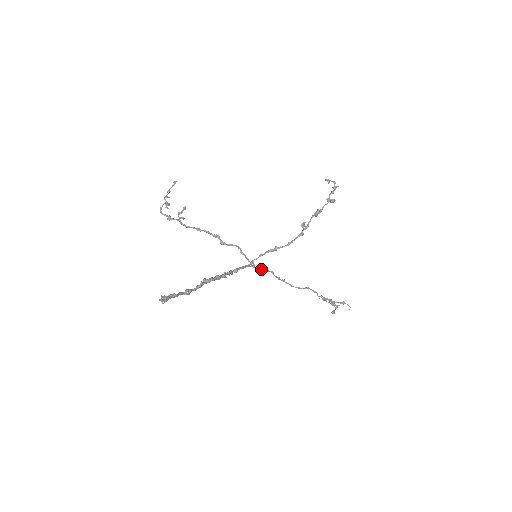
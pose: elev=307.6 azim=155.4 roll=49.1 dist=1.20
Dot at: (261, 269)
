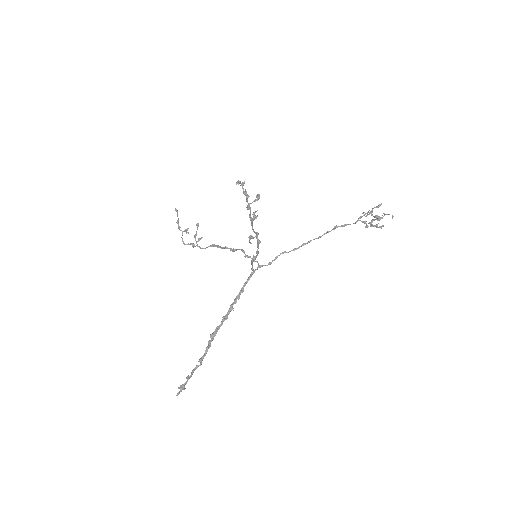
Dot at: (268, 263)
